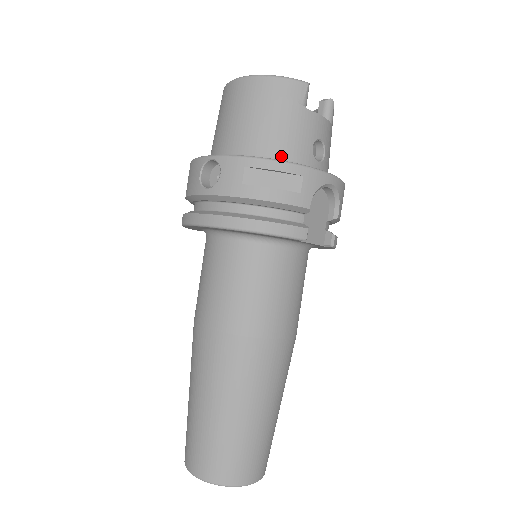
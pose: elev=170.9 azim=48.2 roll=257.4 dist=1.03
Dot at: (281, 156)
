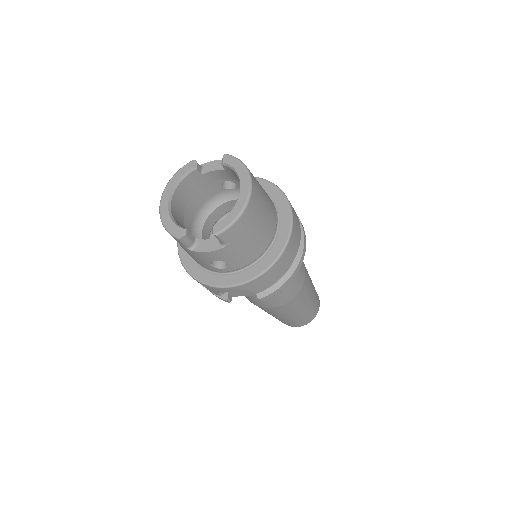
Dot at: (197, 262)
